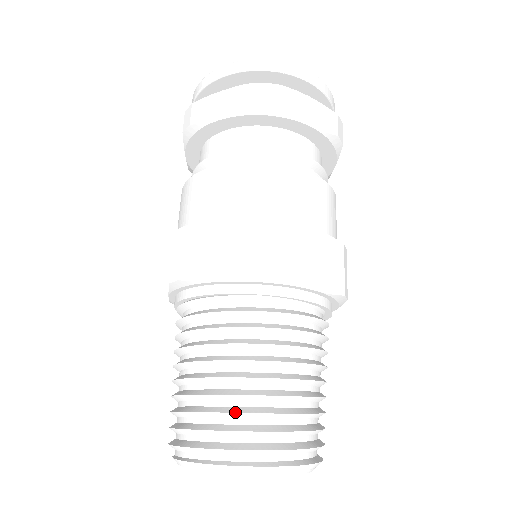
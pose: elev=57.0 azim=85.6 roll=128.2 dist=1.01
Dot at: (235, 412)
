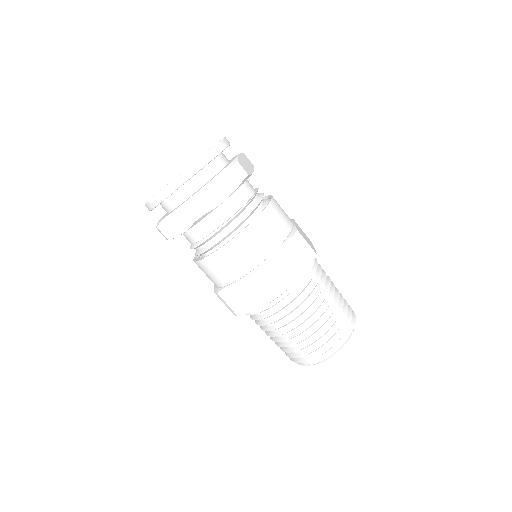
Dot at: (305, 347)
